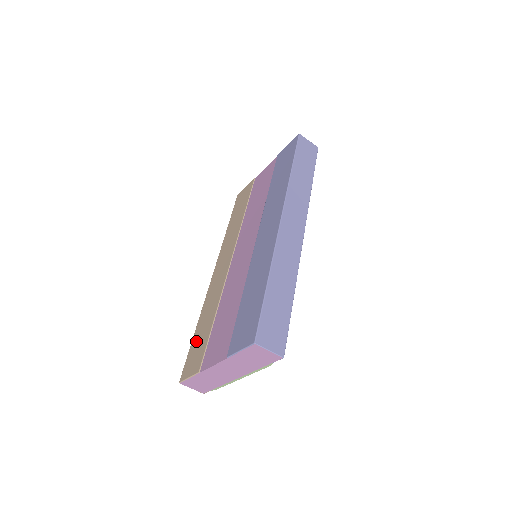
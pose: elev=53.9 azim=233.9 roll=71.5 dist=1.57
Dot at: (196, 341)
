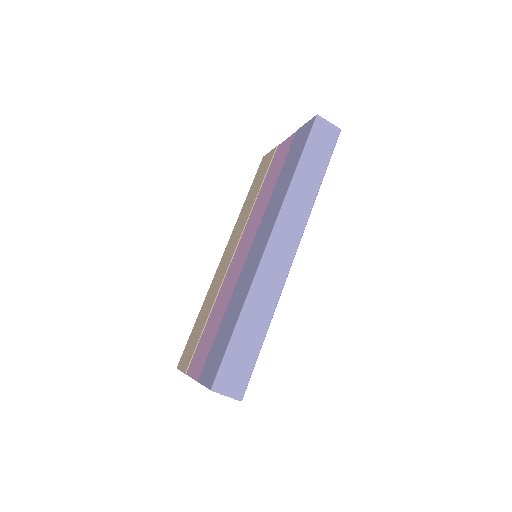
Dot at: (194, 332)
